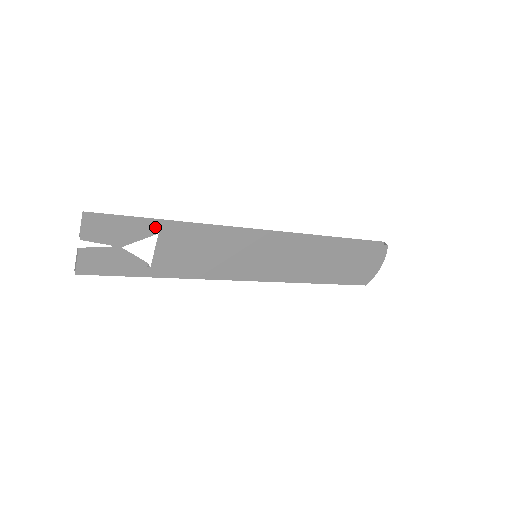
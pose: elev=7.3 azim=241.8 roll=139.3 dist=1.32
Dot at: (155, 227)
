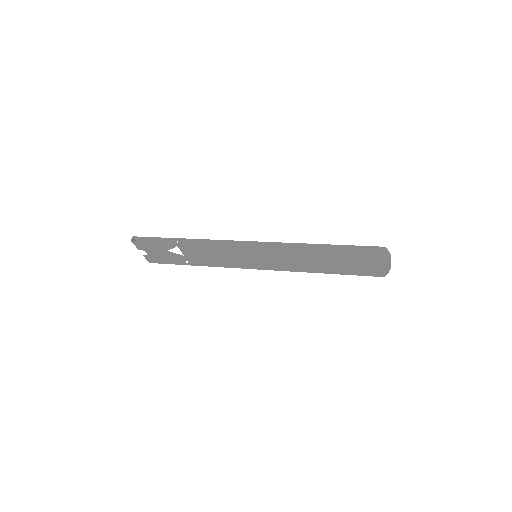
Dot at: (172, 244)
